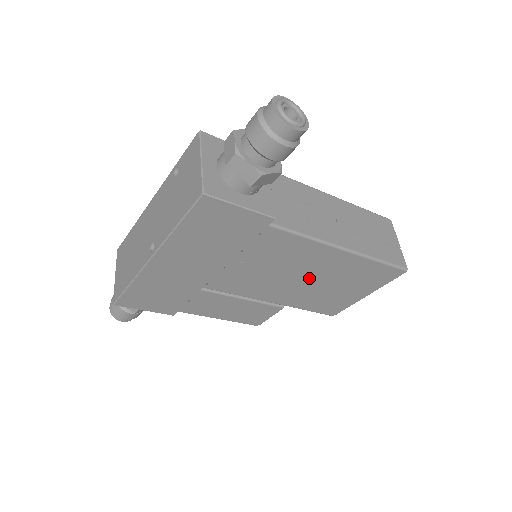
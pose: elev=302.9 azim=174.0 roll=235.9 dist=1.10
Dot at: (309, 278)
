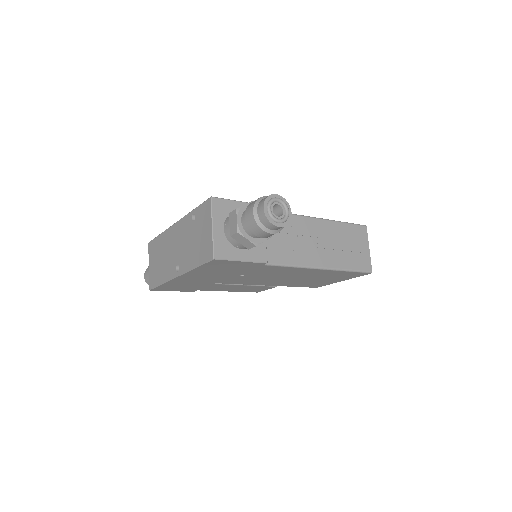
Dot at: (295, 278)
